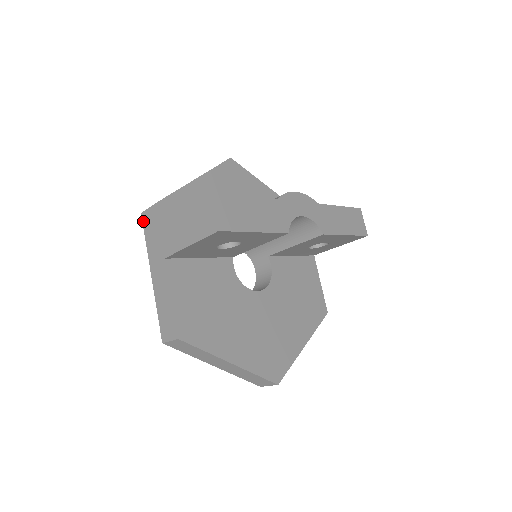
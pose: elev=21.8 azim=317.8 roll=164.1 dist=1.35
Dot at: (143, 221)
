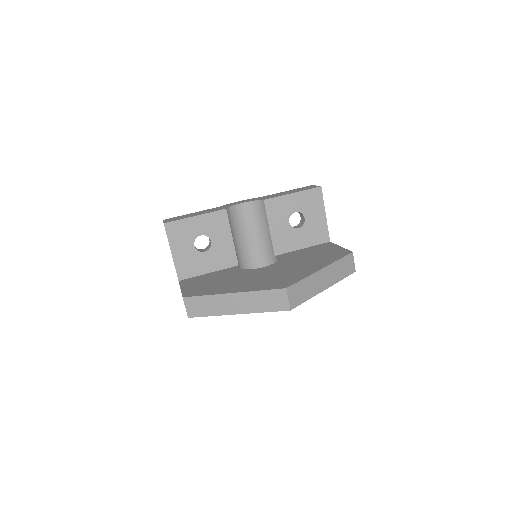
Dot at: occluded
